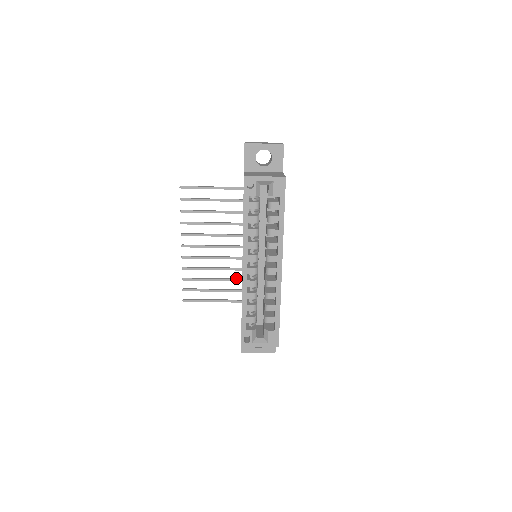
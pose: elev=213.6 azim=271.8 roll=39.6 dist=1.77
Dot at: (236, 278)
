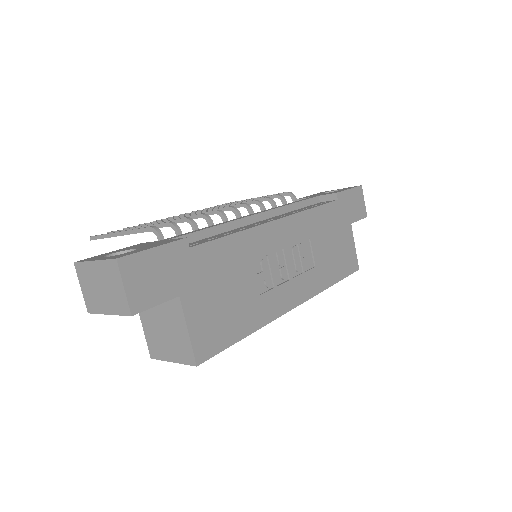
Dot at: (257, 199)
